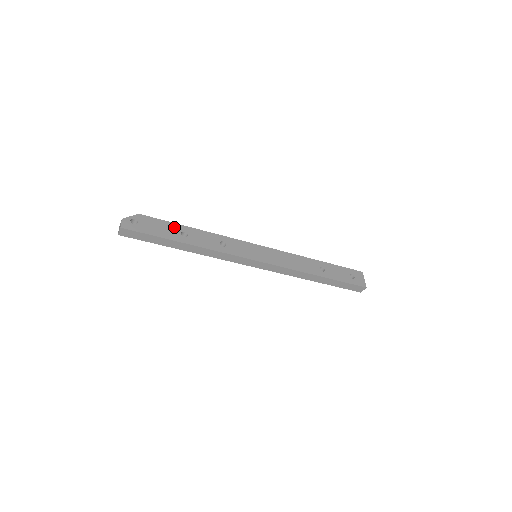
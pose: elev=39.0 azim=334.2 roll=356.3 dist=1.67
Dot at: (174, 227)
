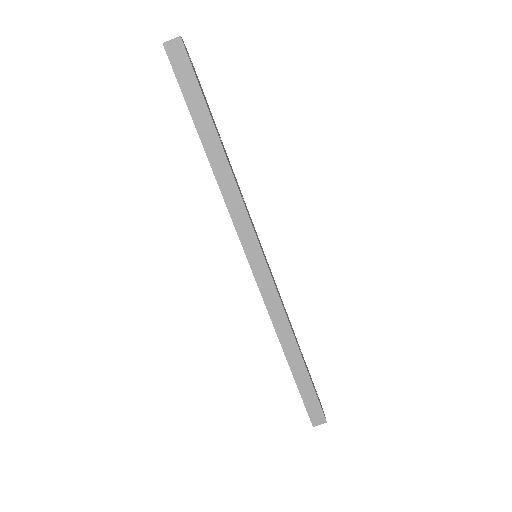
Dot at: (214, 121)
